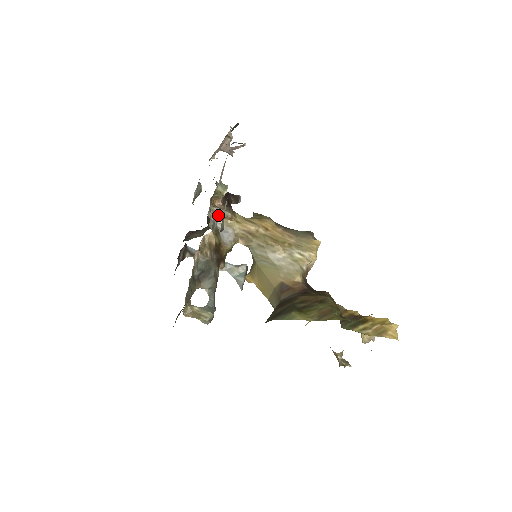
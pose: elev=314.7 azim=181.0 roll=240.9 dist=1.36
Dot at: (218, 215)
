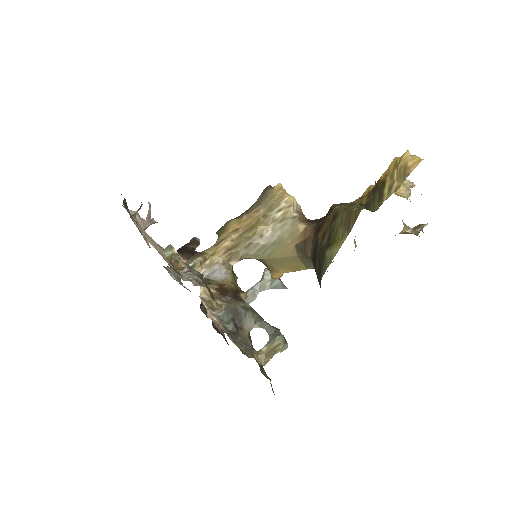
Dot at: occluded
